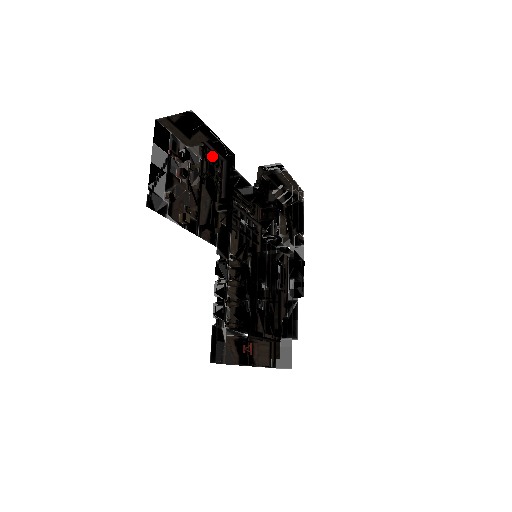
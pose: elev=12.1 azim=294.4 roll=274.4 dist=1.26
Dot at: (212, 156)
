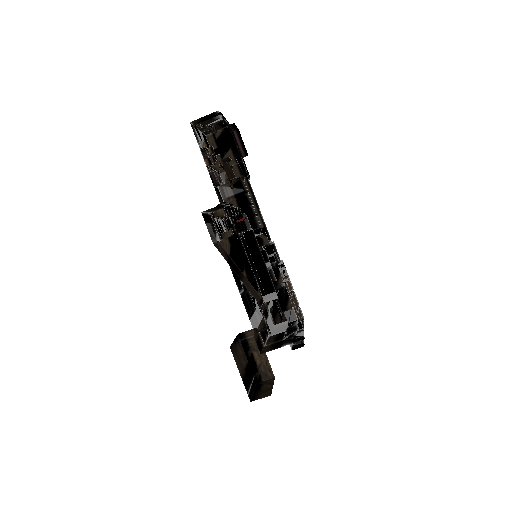
Dot at: (234, 175)
